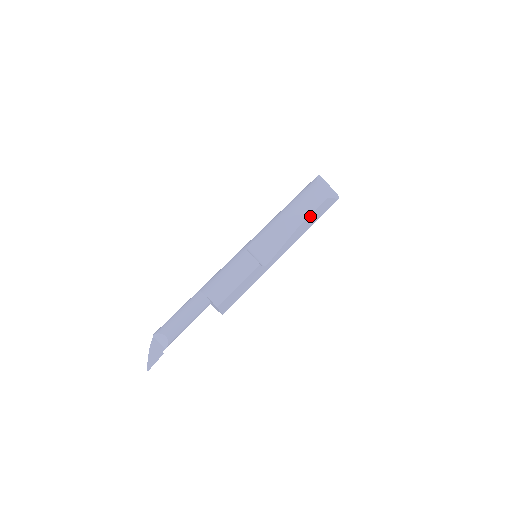
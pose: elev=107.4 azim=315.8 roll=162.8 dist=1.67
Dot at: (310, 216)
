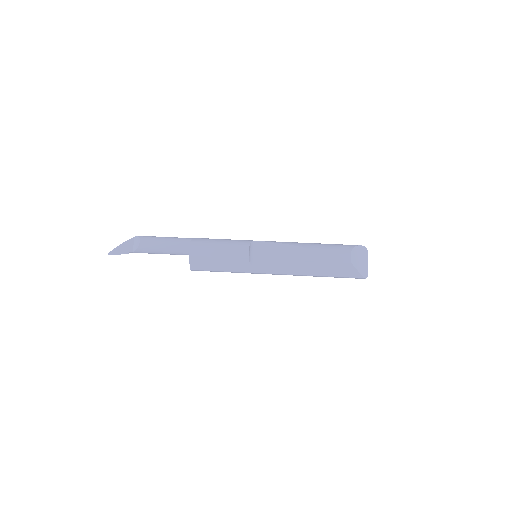
Dot at: (323, 263)
